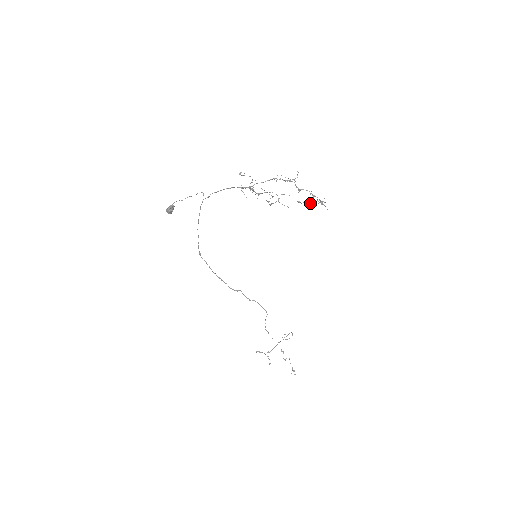
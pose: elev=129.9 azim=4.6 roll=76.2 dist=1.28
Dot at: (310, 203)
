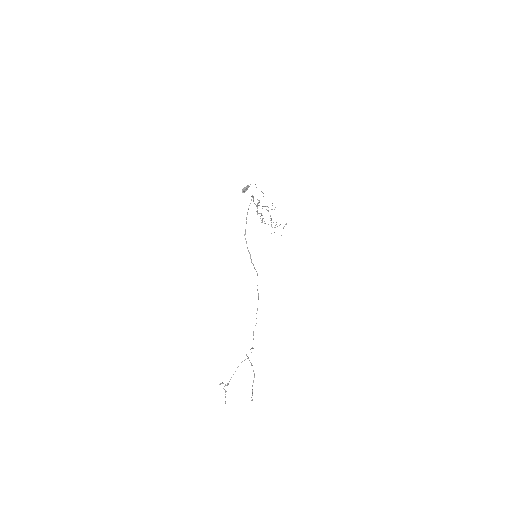
Dot at: occluded
